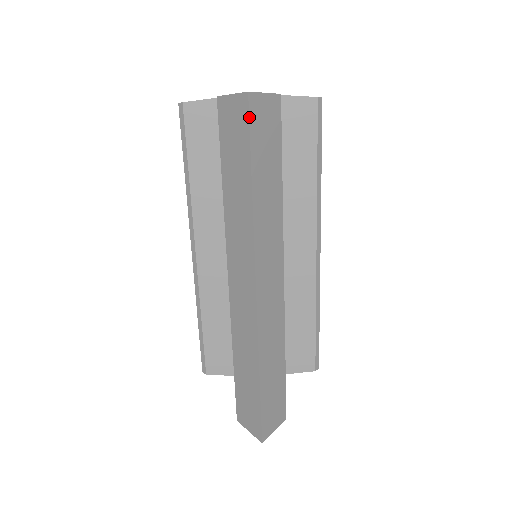
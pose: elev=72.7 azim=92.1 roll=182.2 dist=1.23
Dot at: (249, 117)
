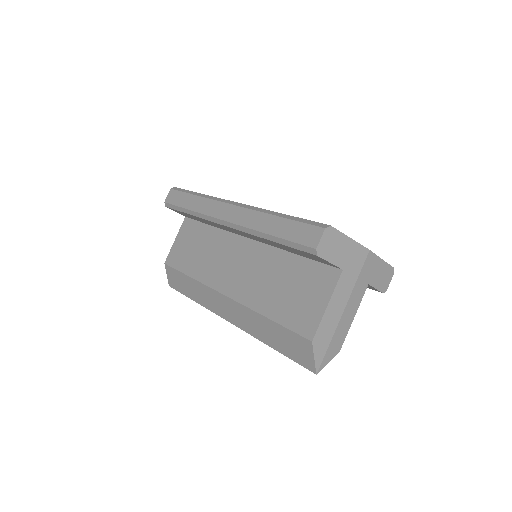
Dot at: (304, 367)
